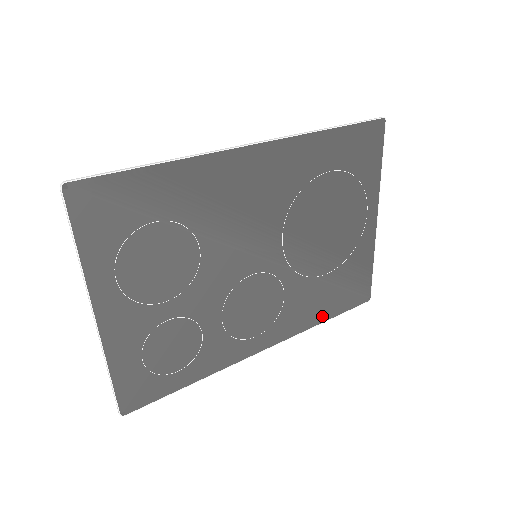
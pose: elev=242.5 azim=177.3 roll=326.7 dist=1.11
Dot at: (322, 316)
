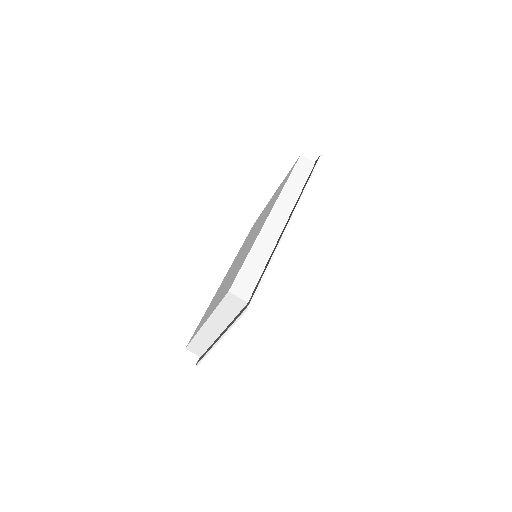
Dot at: occluded
